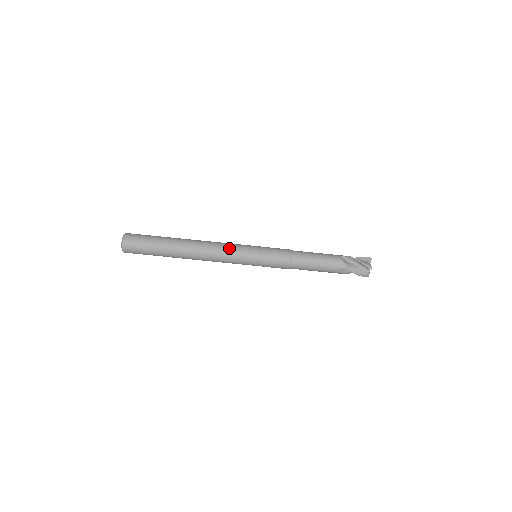
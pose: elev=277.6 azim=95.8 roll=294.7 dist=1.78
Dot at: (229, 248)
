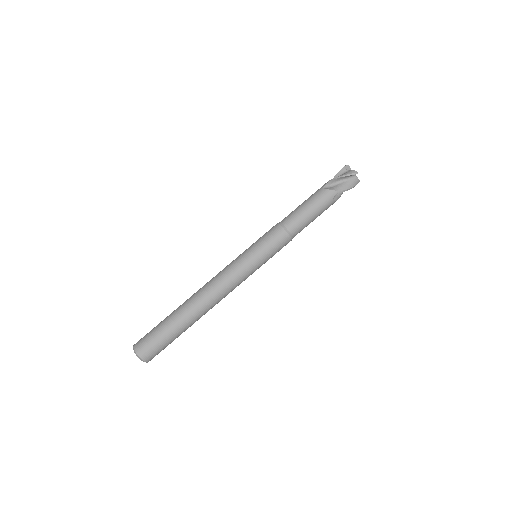
Dot at: (229, 272)
